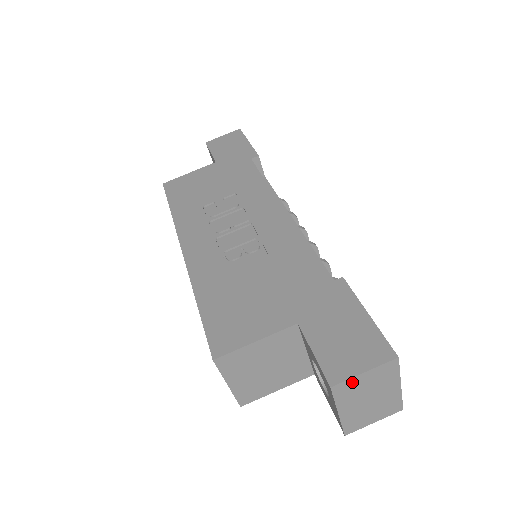
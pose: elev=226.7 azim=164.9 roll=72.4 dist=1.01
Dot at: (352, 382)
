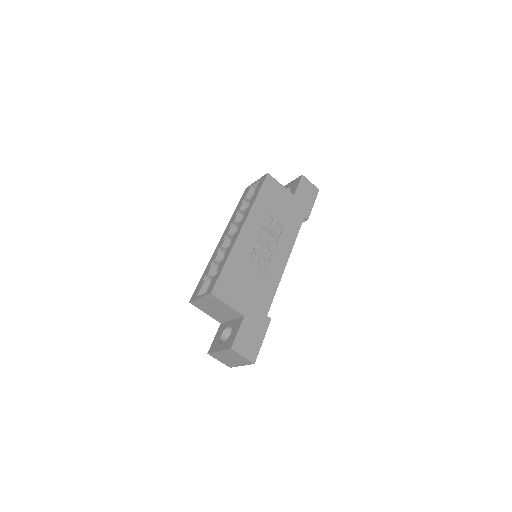
Dot at: (236, 354)
